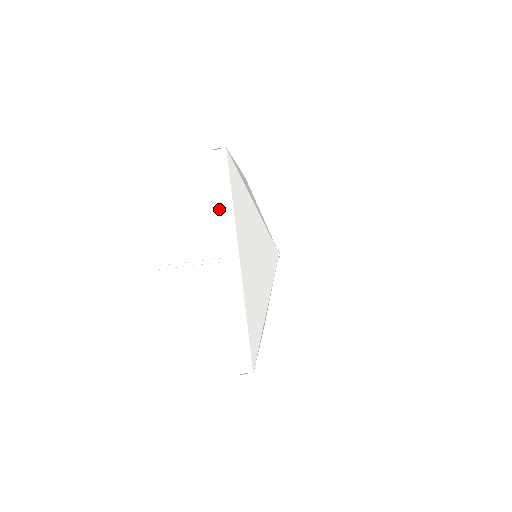
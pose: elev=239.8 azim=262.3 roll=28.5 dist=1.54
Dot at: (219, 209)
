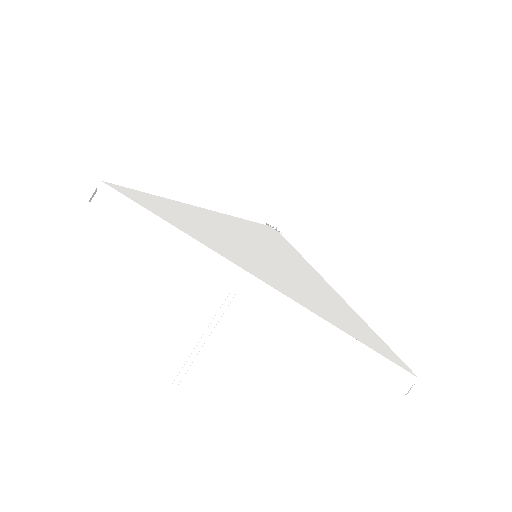
Dot at: occluded
